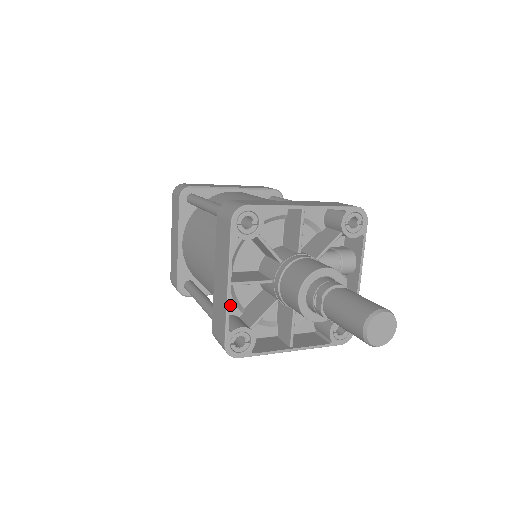
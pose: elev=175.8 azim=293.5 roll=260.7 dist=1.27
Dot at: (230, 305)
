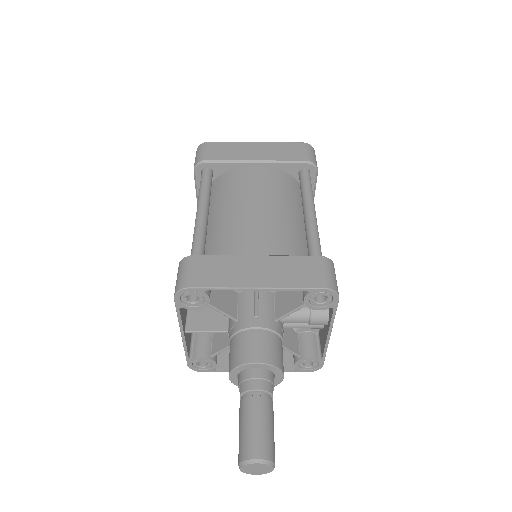
Dot at: occluded
